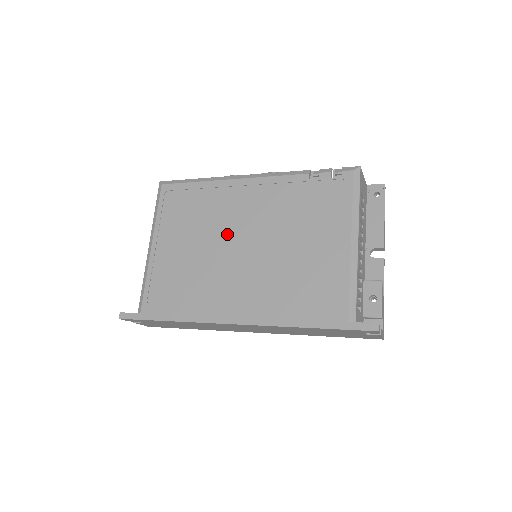
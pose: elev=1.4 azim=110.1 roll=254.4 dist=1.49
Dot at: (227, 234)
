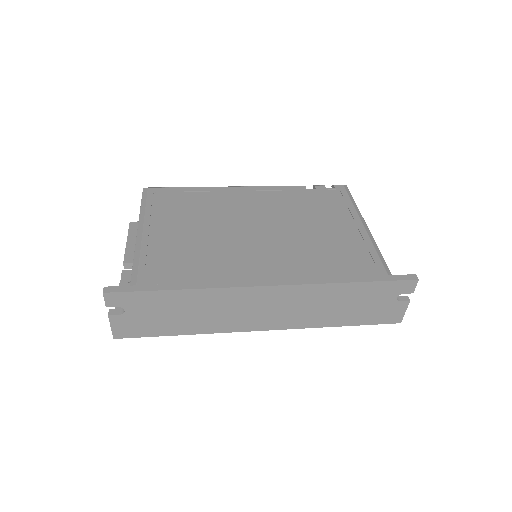
Dot at: (236, 221)
